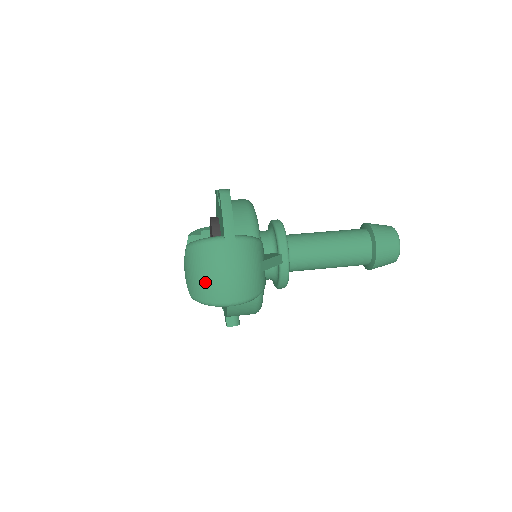
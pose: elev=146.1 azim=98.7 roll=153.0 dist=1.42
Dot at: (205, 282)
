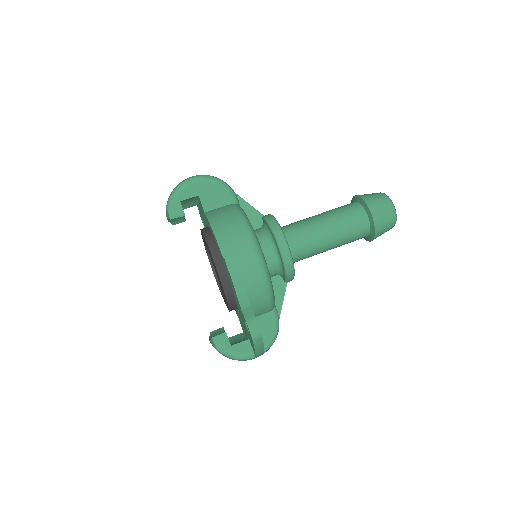
Dot at: occluded
